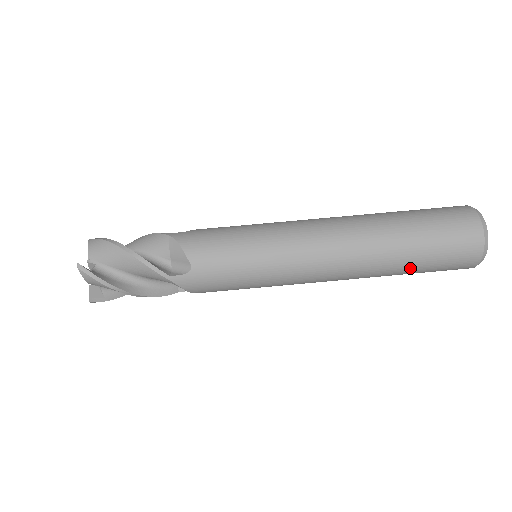
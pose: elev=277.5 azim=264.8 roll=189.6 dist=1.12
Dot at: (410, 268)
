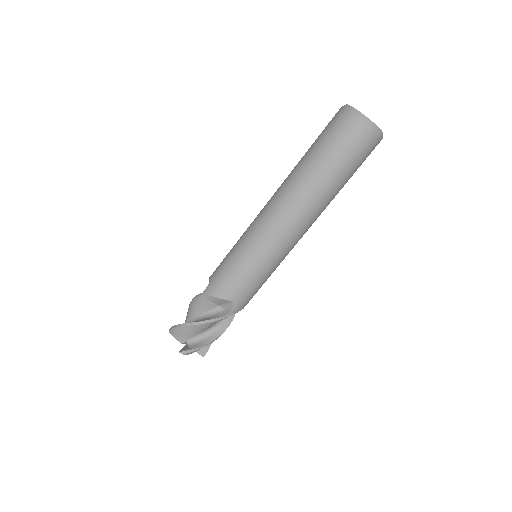
Dot at: (344, 183)
